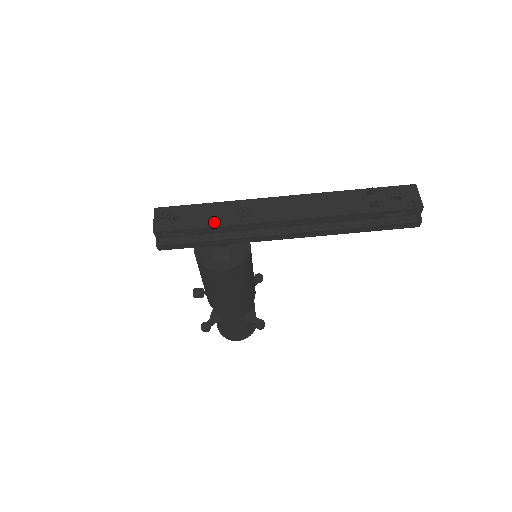
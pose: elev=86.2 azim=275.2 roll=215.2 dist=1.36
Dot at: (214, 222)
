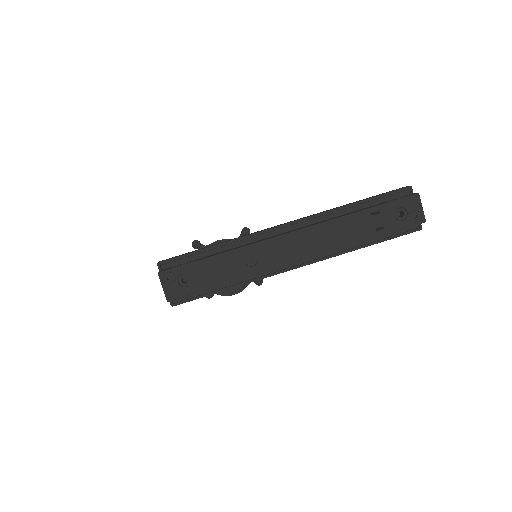
Dot at: (225, 279)
